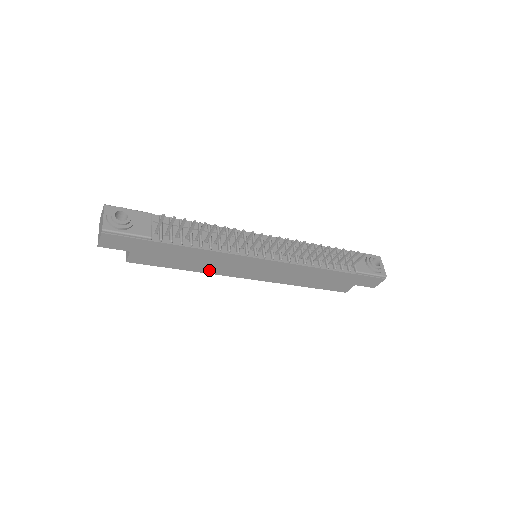
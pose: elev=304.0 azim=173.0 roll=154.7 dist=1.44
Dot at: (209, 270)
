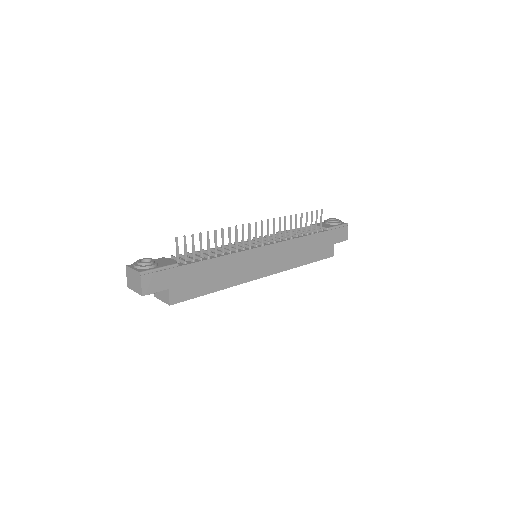
Dot at: (233, 282)
